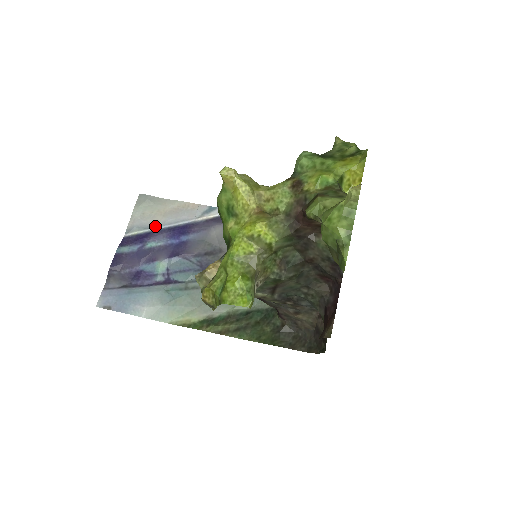
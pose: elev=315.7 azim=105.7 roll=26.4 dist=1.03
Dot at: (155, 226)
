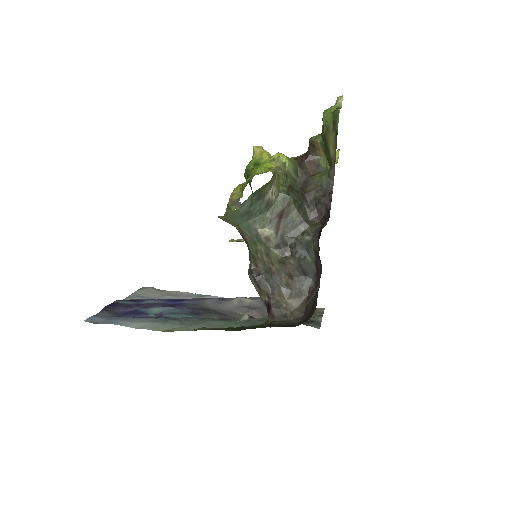
Dot at: (154, 298)
